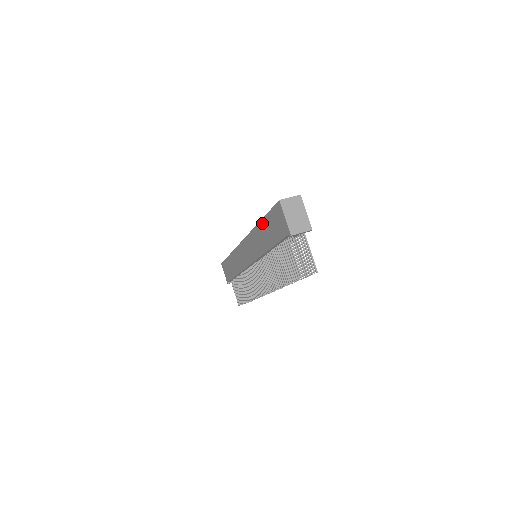
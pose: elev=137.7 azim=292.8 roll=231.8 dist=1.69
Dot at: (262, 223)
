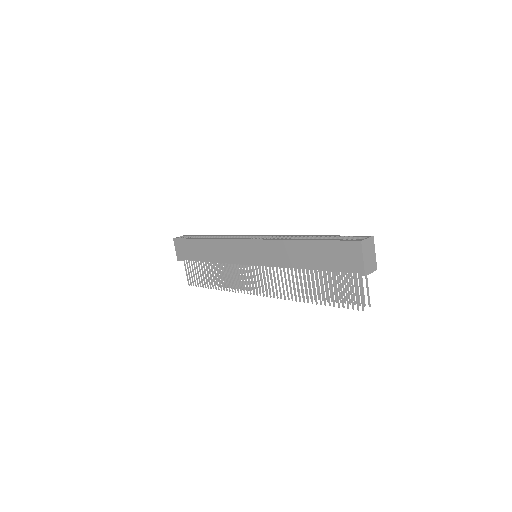
Dot at: (308, 244)
